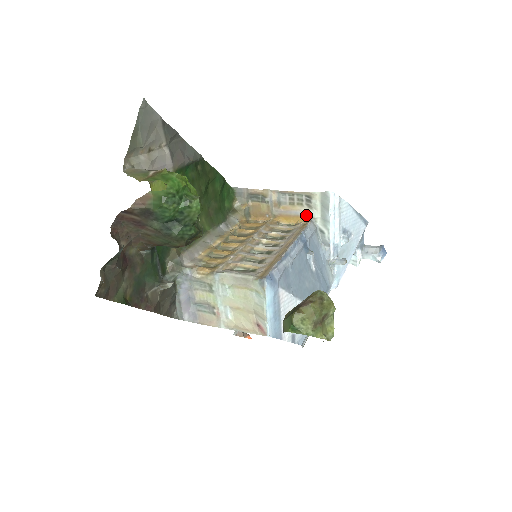
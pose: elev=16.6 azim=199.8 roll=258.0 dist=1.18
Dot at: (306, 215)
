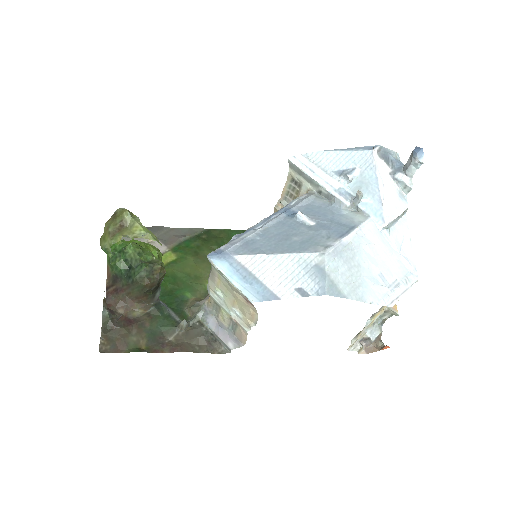
Dot at: occluded
